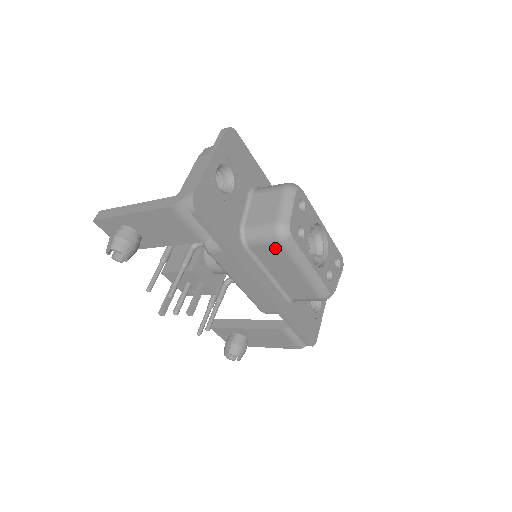
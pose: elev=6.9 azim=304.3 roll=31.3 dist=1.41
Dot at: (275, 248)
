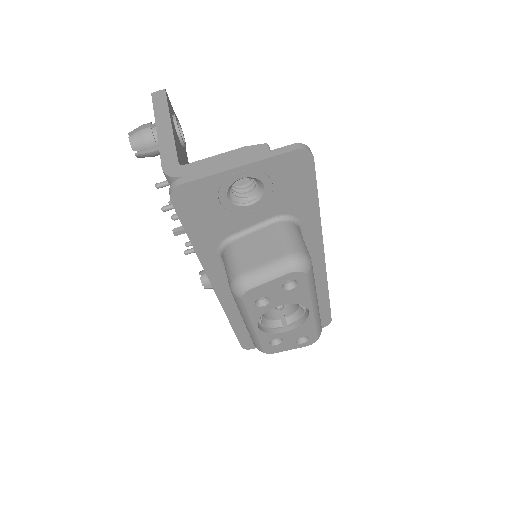
Dot at: occluded
